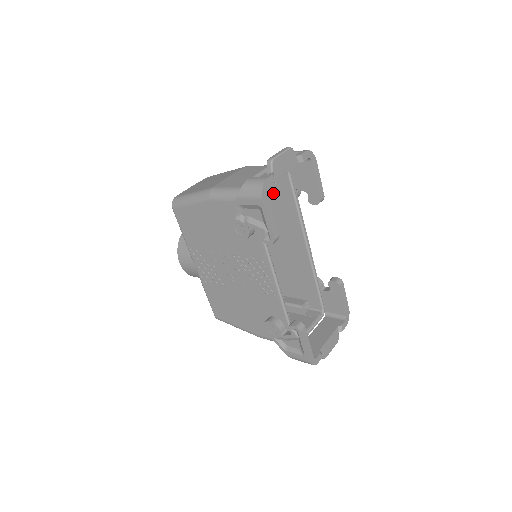
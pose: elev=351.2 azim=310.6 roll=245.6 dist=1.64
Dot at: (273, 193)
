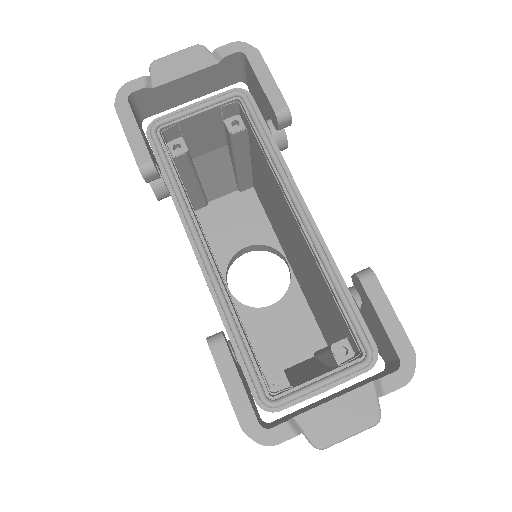
Dot at: (254, 146)
